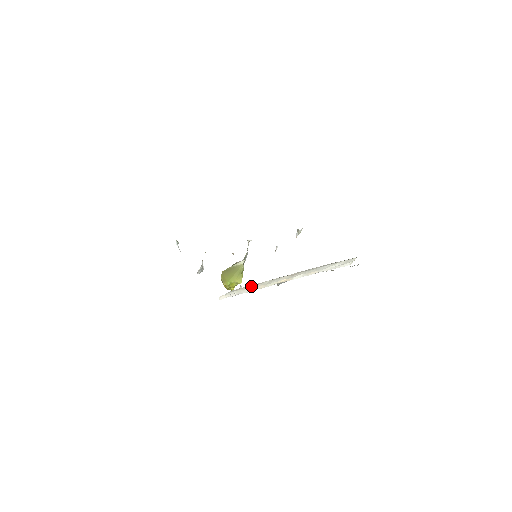
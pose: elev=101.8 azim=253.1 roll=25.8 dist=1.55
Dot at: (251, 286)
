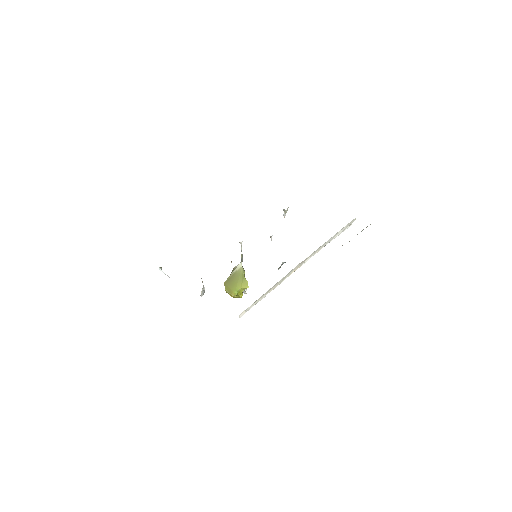
Dot at: (267, 291)
